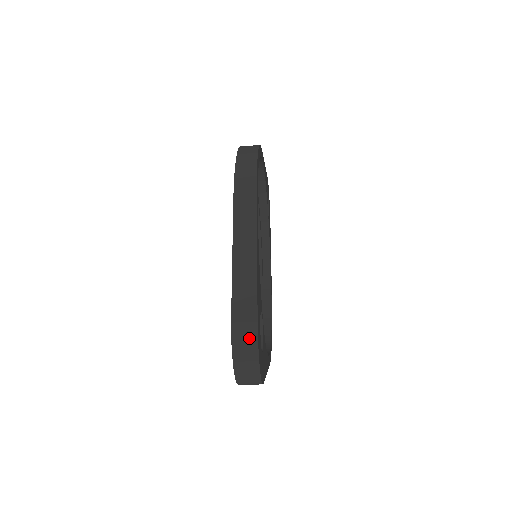
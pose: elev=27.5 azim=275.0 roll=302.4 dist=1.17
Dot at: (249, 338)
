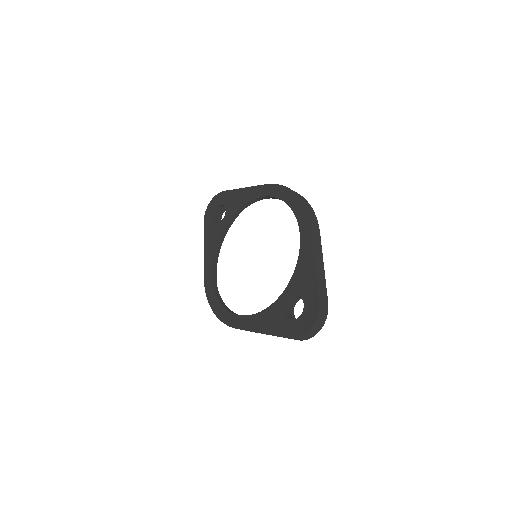
Dot at: (325, 313)
